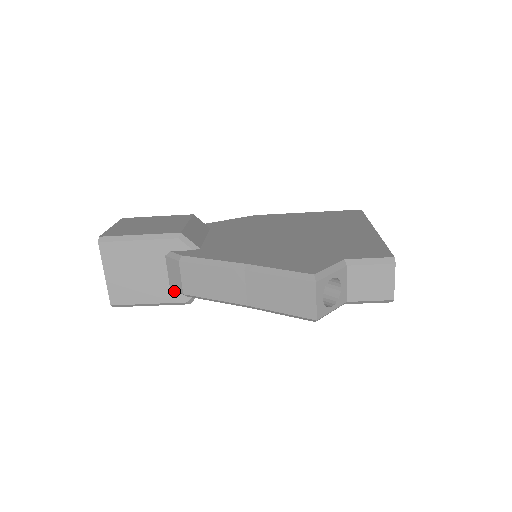
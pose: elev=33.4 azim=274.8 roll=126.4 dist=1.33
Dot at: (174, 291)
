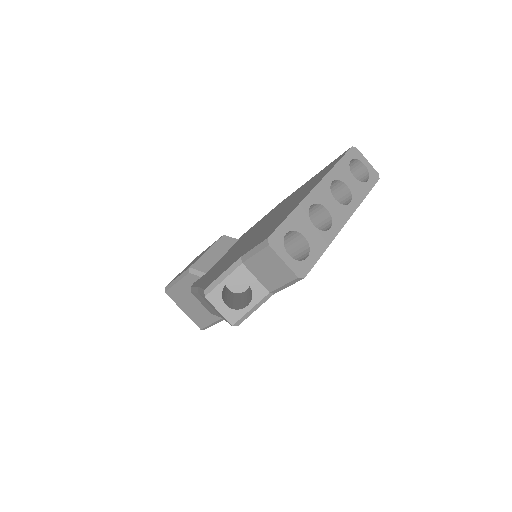
Dot at: occluded
